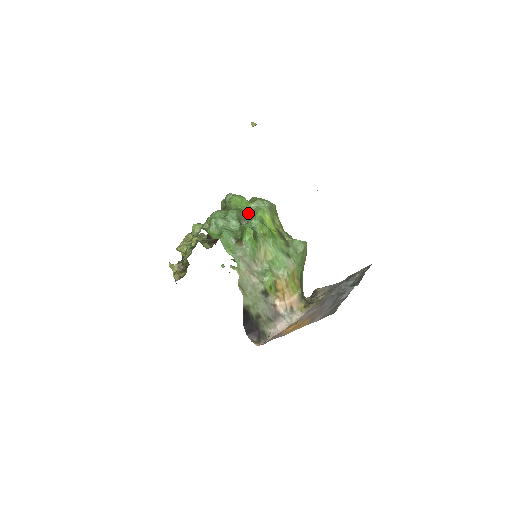
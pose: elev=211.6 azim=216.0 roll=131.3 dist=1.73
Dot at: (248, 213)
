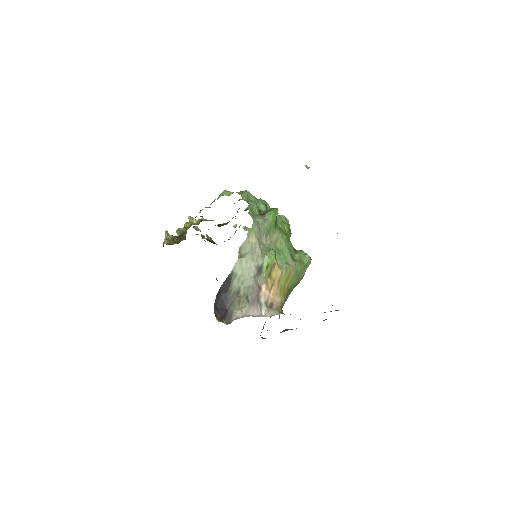
Dot at: occluded
